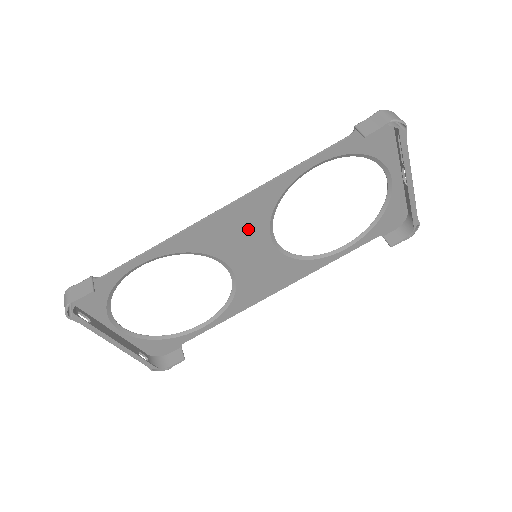
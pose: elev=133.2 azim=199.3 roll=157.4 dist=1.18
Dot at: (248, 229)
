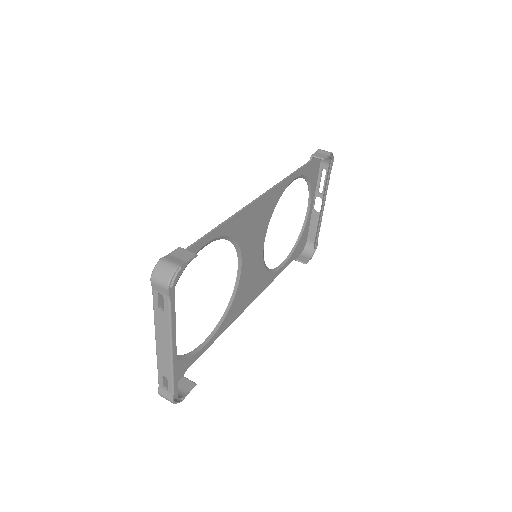
Dot at: (260, 225)
